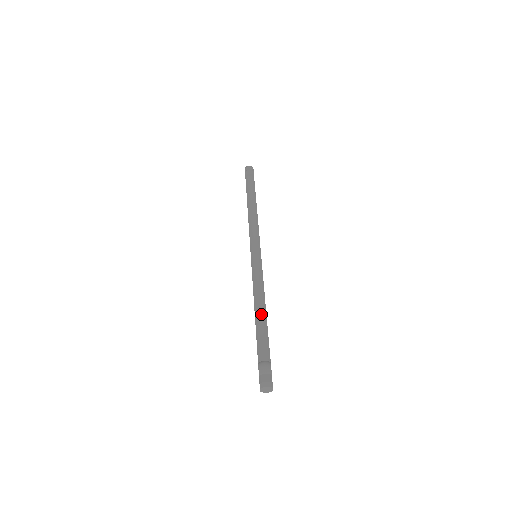
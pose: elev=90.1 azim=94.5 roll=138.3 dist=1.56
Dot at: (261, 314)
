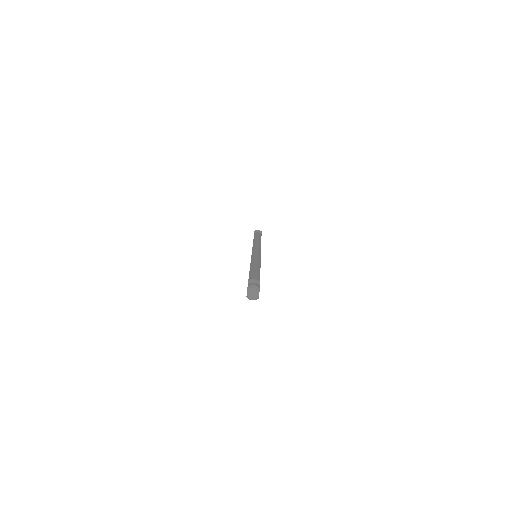
Dot at: (256, 266)
